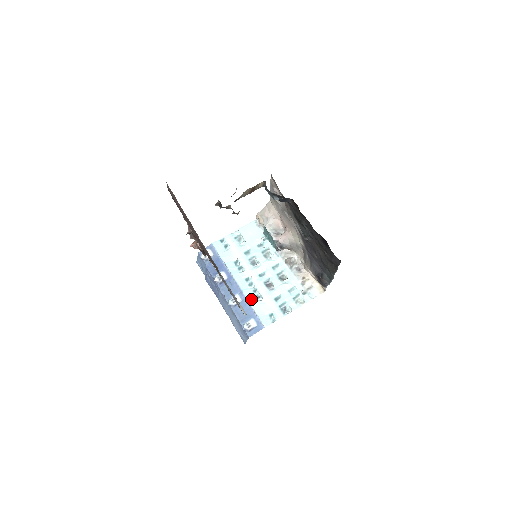
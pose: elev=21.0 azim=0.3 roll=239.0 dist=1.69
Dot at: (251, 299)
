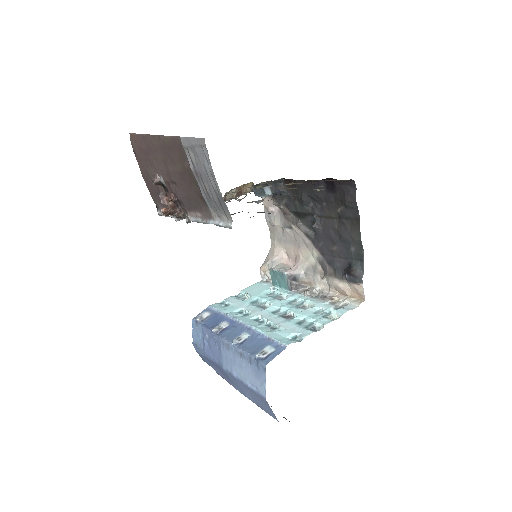
Dot at: (263, 330)
